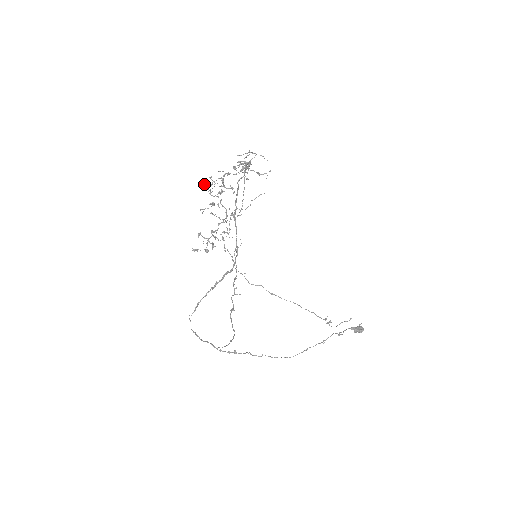
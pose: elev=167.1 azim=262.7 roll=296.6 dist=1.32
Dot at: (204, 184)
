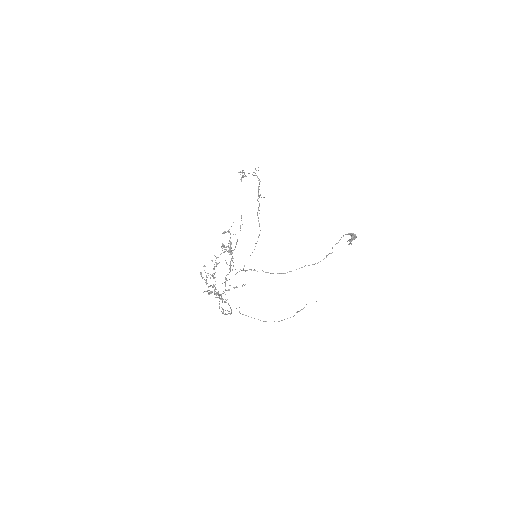
Dot at: (201, 276)
